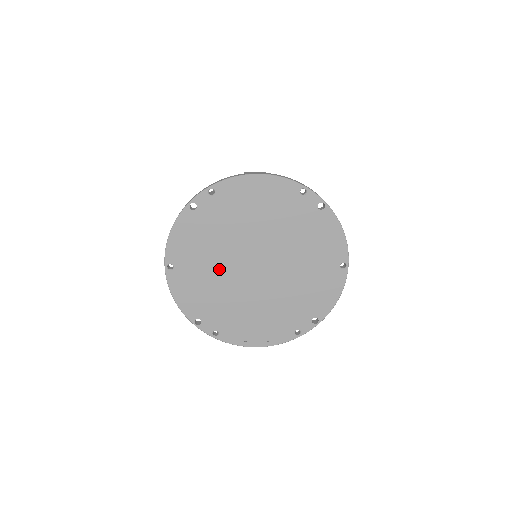
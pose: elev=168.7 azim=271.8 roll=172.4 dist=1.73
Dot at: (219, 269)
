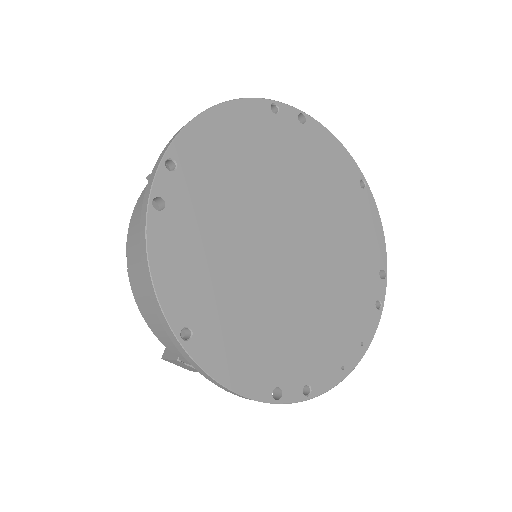
Dot at: (252, 284)
